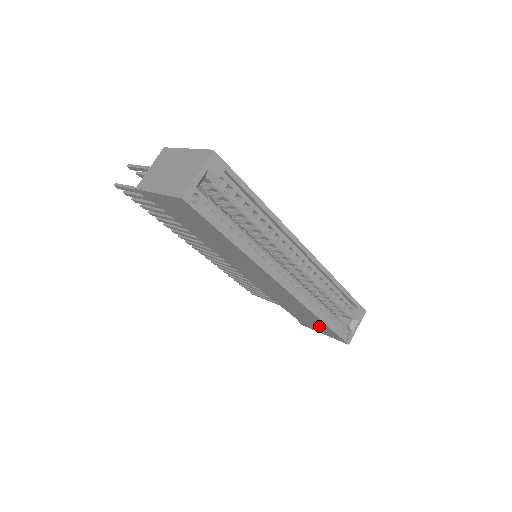
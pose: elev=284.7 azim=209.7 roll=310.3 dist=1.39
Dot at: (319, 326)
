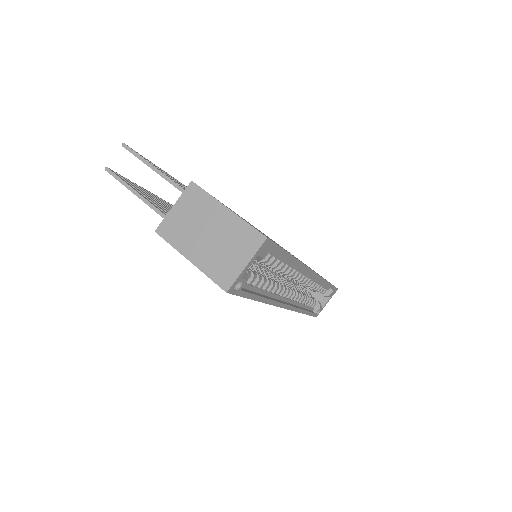
Dot at: occluded
